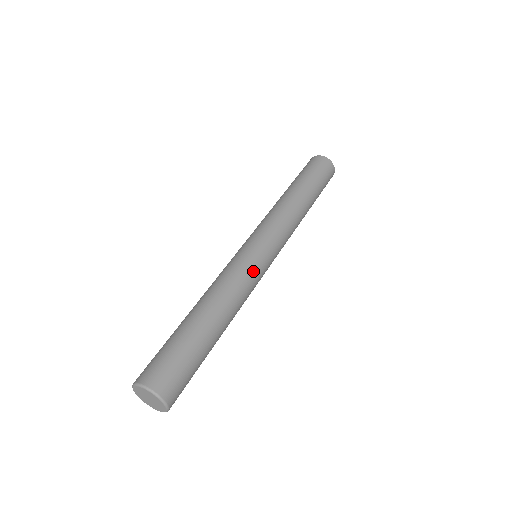
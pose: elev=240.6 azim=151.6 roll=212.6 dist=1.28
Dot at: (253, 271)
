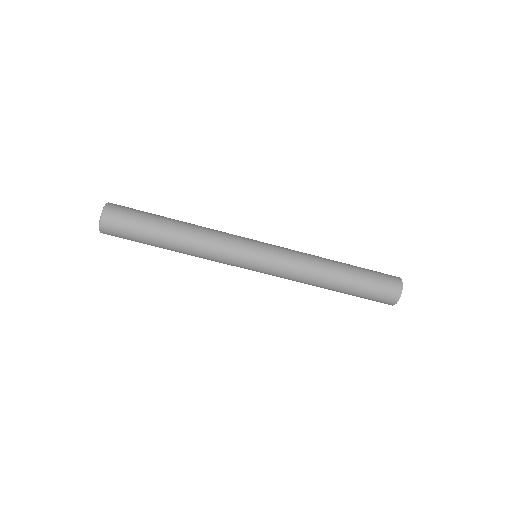
Dot at: (234, 244)
